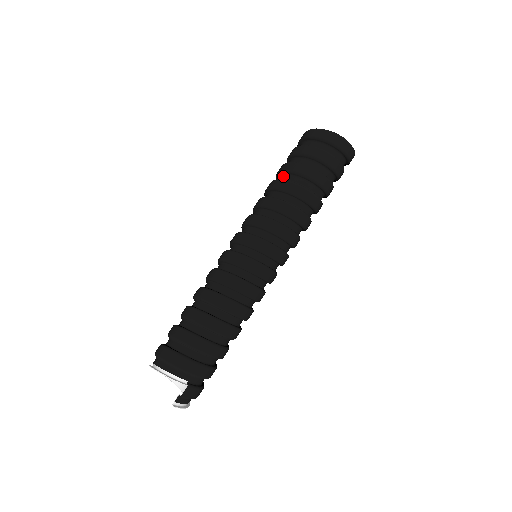
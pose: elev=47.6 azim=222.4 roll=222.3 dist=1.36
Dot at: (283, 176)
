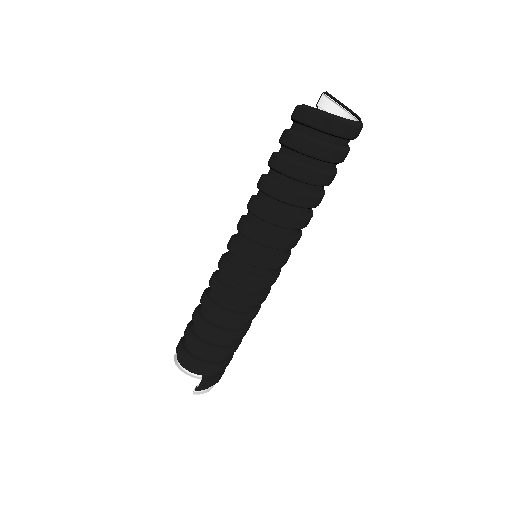
Dot at: (270, 171)
